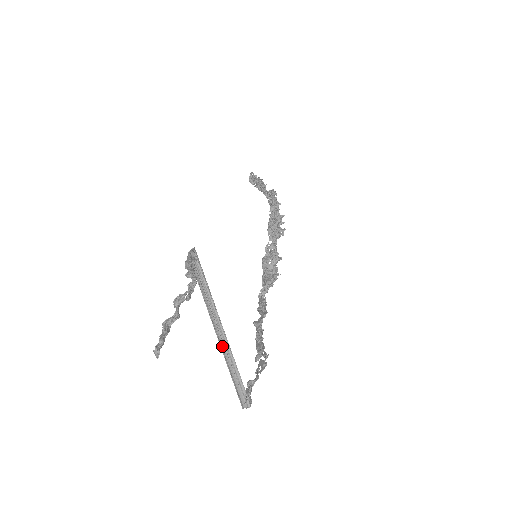
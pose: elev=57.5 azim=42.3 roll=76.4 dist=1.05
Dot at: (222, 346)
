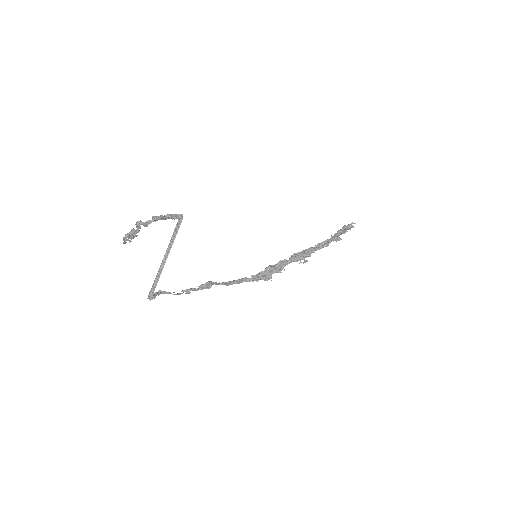
Dot at: (162, 266)
